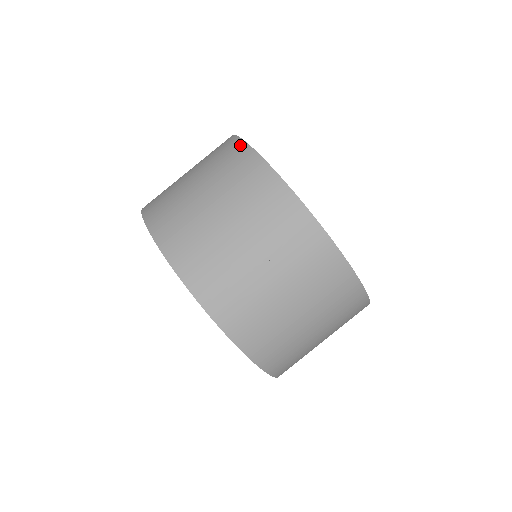
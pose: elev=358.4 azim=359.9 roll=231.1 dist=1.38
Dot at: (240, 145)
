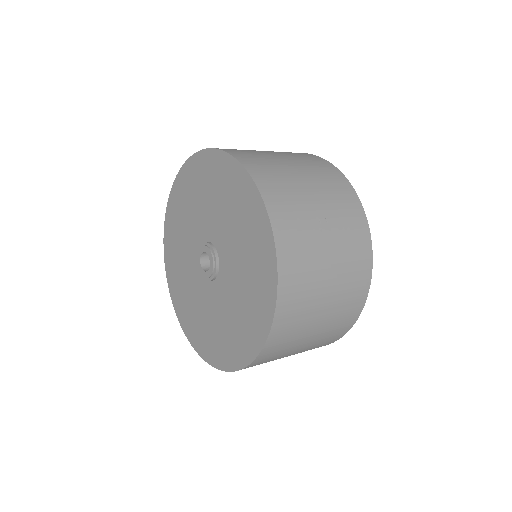
Dot at: (313, 155)
